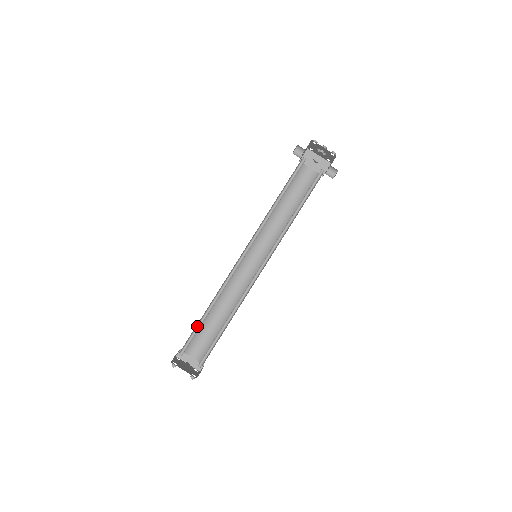
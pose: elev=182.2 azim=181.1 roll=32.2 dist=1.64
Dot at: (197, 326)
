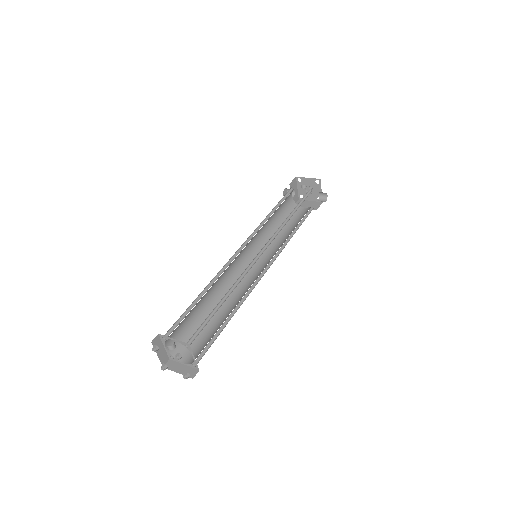
Dot at: (188, 310)
